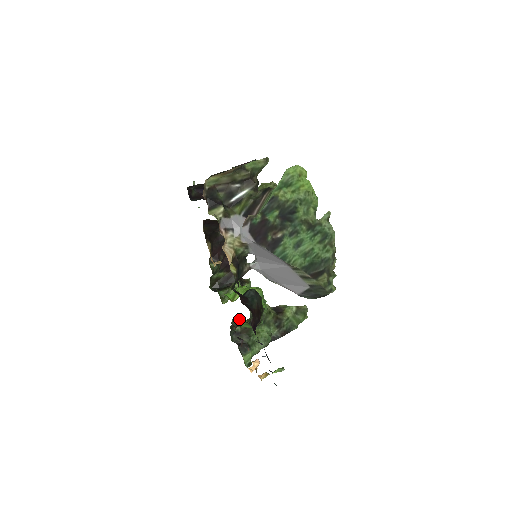
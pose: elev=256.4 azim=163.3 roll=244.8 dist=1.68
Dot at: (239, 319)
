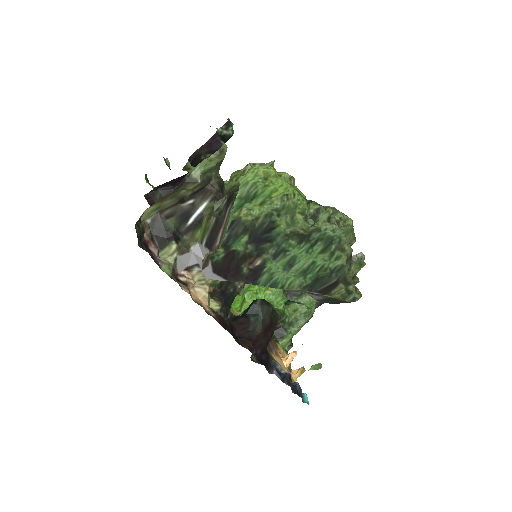
Dot at: occluded
